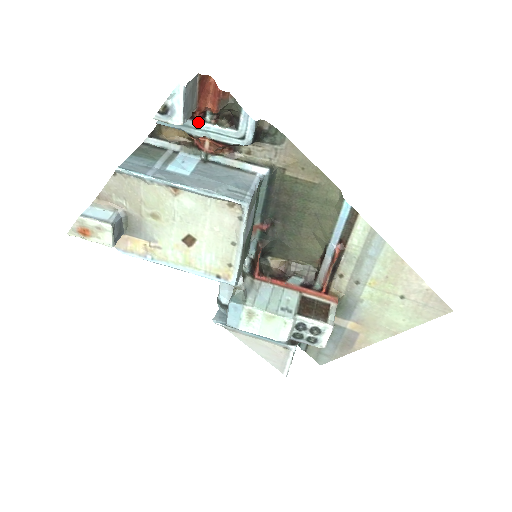
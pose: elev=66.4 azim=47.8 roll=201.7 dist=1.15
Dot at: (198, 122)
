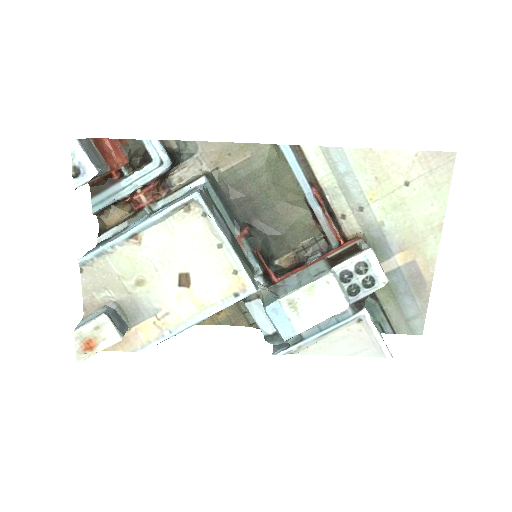
Dot at: (120, 182)
